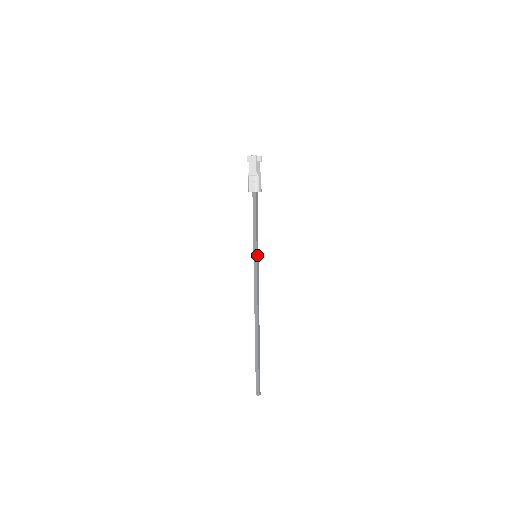
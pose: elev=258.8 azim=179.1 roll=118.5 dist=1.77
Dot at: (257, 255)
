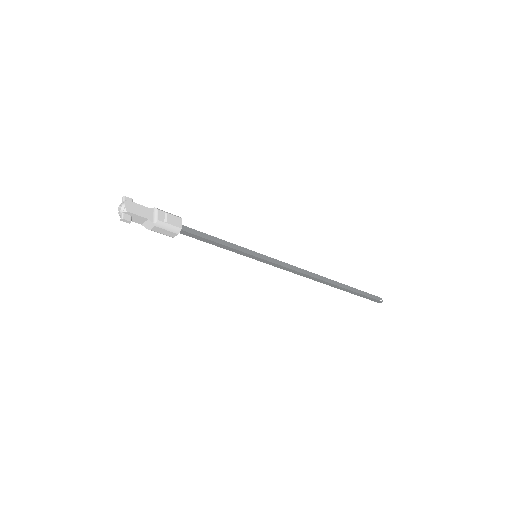
Dot at: (254, 258)
